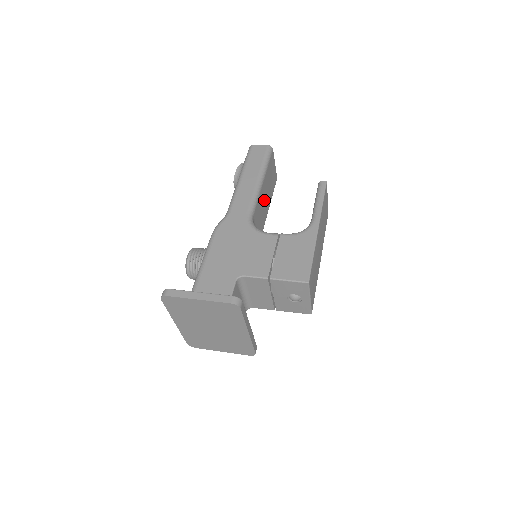
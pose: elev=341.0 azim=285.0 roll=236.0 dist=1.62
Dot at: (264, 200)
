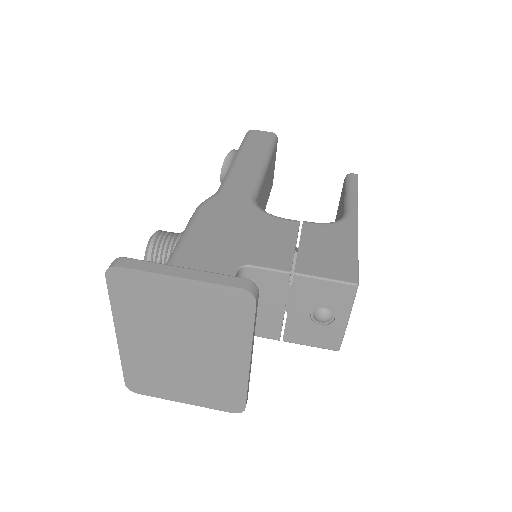
Dot at: (264, 195)
